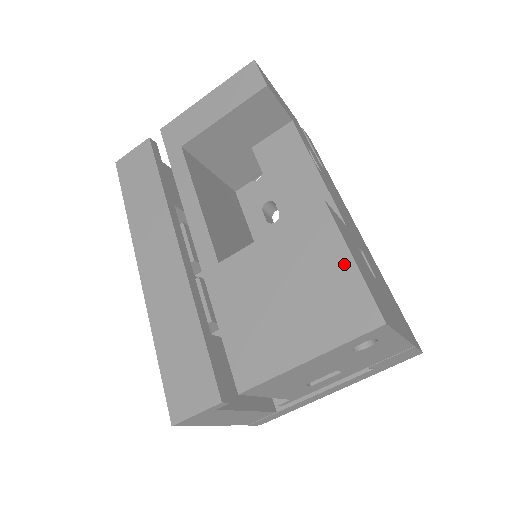
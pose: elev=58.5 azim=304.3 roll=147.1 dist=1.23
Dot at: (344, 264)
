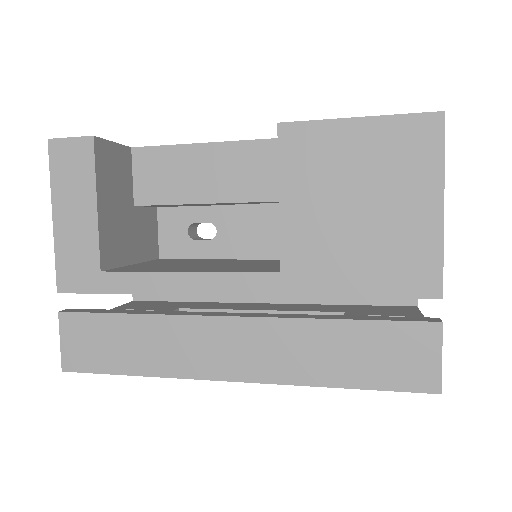
Dot at: (361, 129)
